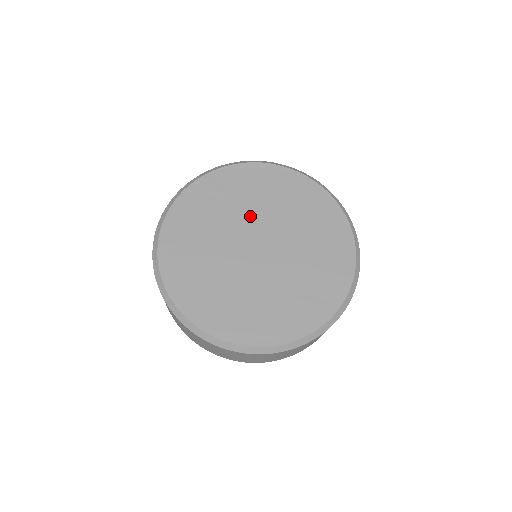
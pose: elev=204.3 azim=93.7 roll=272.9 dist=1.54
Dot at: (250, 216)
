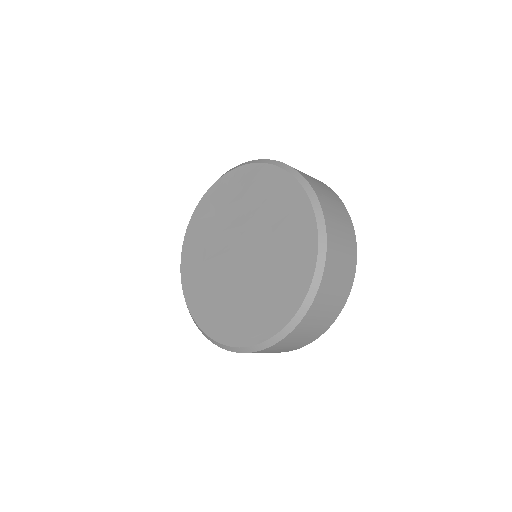
Dot at: (232, 225)
